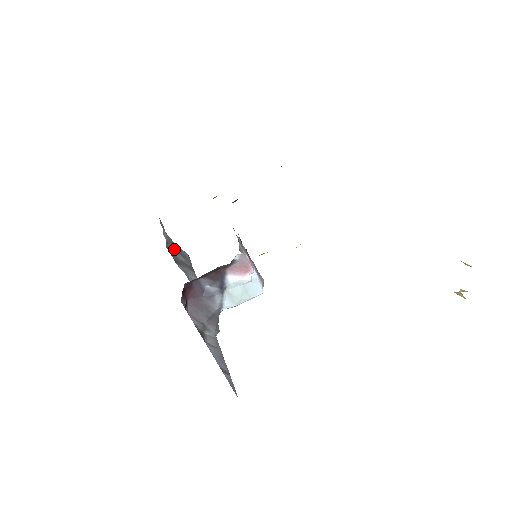
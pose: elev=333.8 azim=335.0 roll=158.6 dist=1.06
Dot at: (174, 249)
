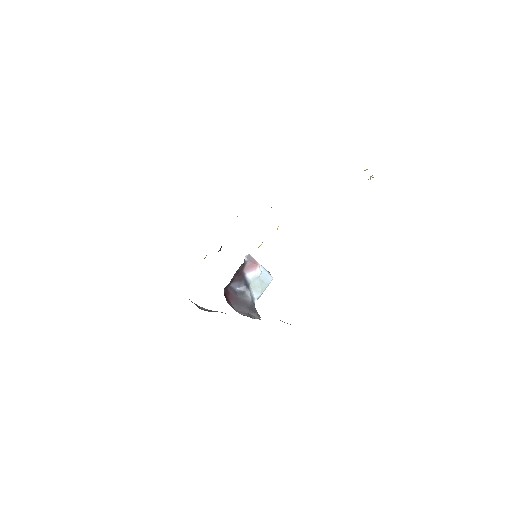
Dot at: occluded
